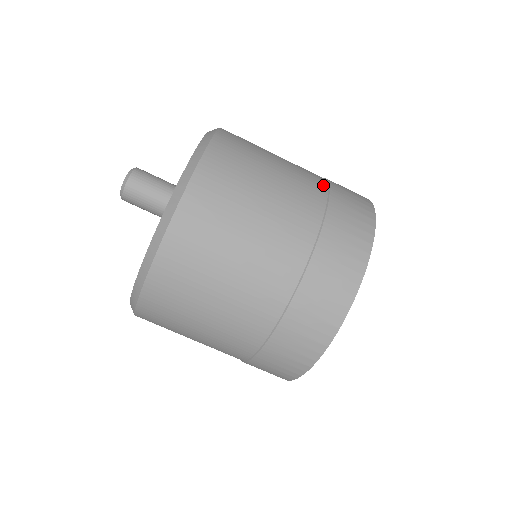
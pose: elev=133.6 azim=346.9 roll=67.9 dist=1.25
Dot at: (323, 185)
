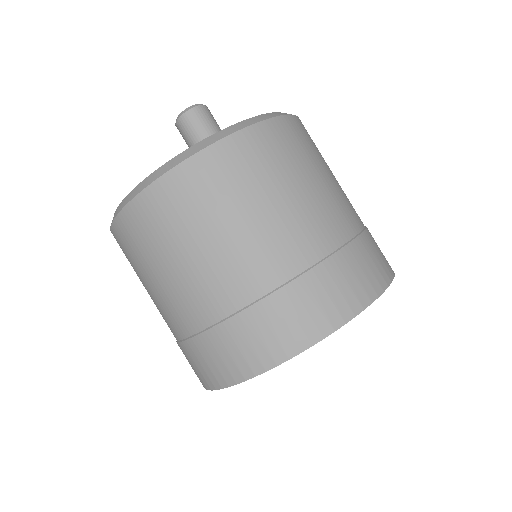
Dot at: occluded
